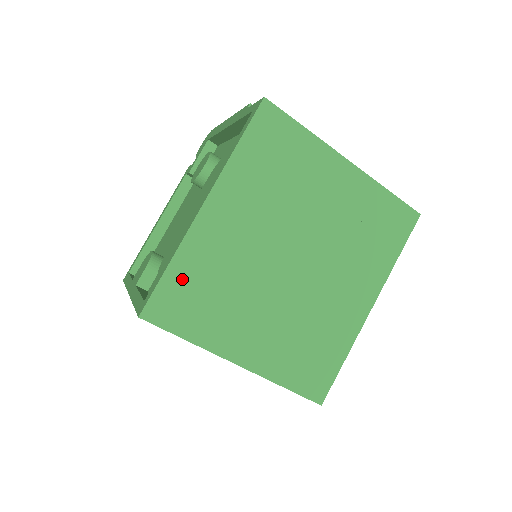
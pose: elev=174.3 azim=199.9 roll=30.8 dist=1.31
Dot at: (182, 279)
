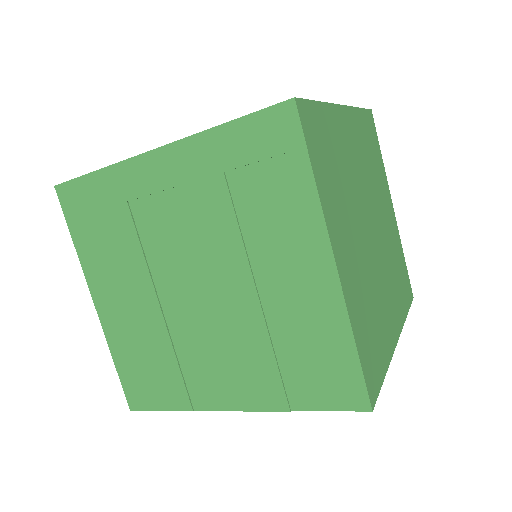
Dot at: (324, 126)
